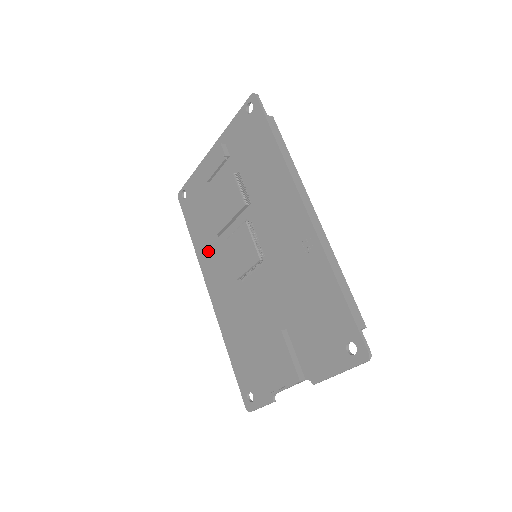
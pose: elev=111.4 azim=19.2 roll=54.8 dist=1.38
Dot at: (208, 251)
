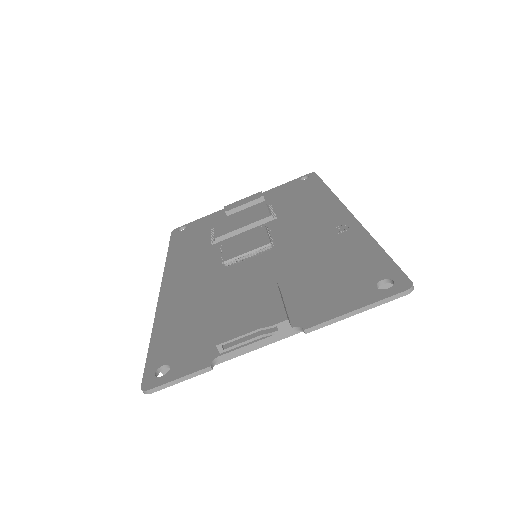
Dot at: (188, 256)
